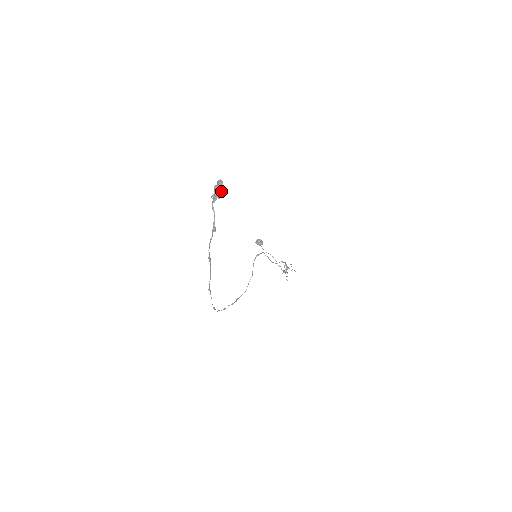
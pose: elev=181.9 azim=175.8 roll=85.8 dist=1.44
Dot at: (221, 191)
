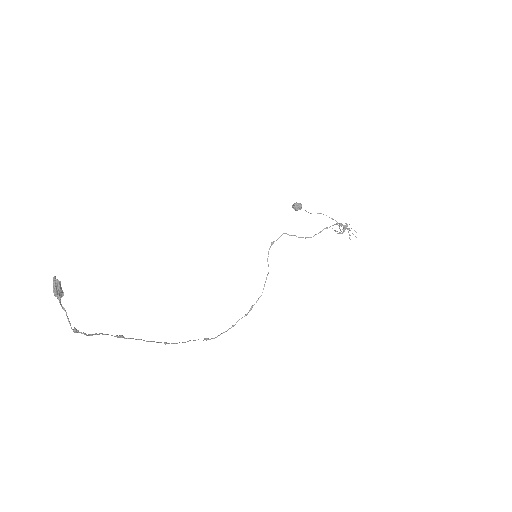
Dot at: (56, 293)
